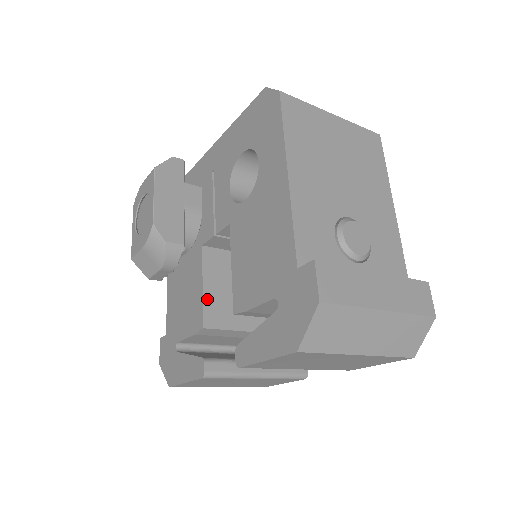
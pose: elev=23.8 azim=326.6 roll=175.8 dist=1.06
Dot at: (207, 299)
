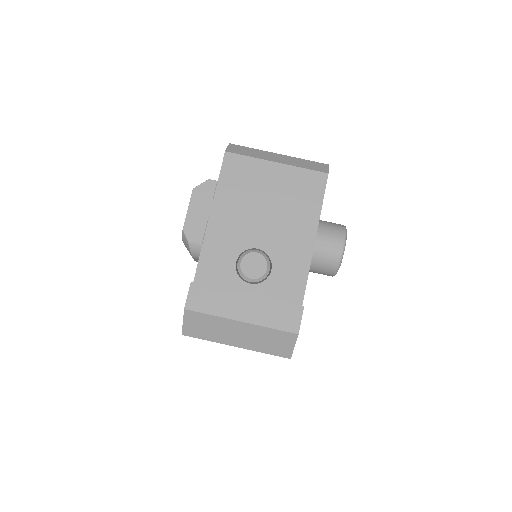
Dot at: occluded
